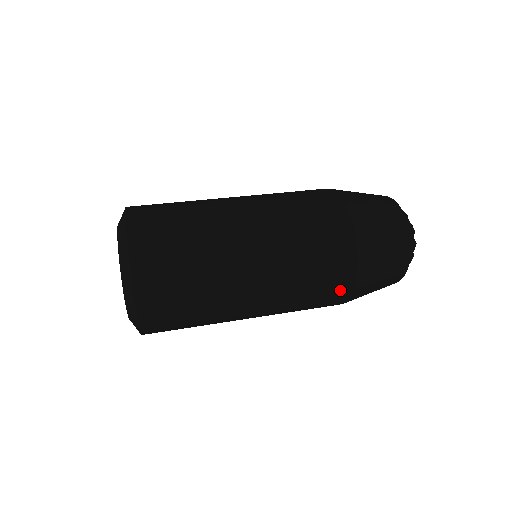
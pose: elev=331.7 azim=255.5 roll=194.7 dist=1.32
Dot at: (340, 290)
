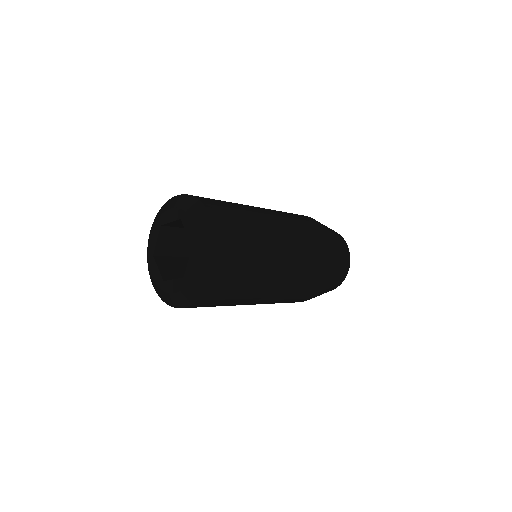
Dot at: (311, 294)
